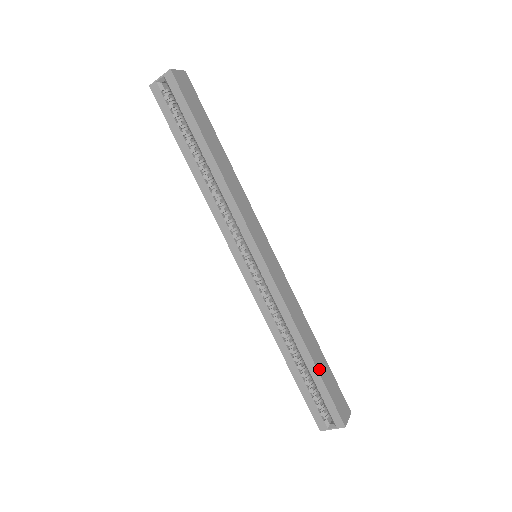
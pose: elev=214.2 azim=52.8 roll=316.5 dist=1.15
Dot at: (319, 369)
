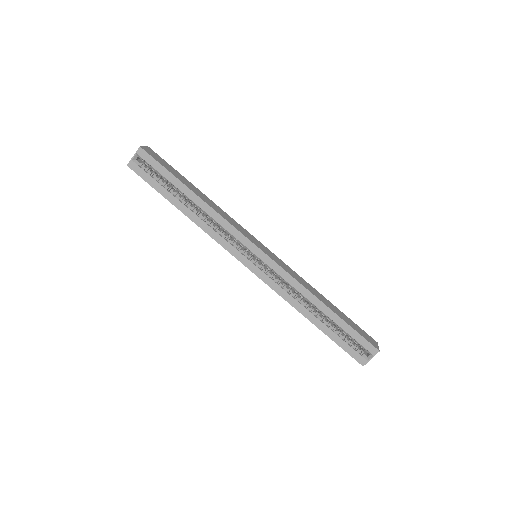
Dot at: (340, 317)
